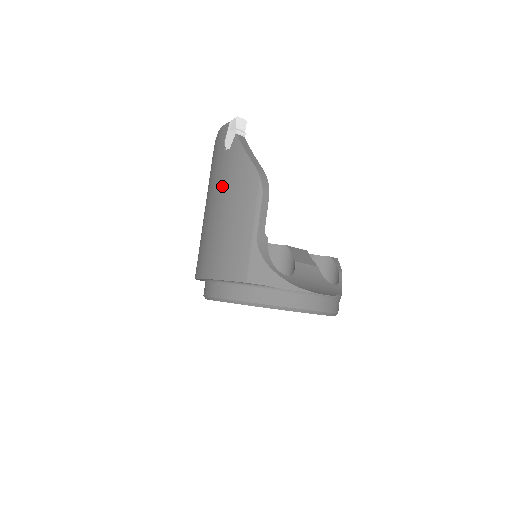
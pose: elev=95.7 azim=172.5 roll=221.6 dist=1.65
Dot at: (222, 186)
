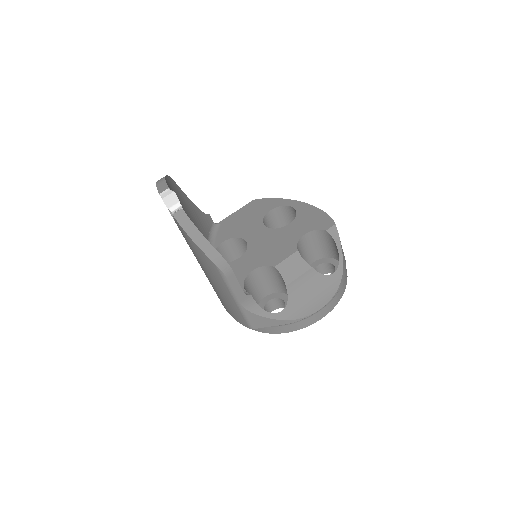
Dot at: occluded
